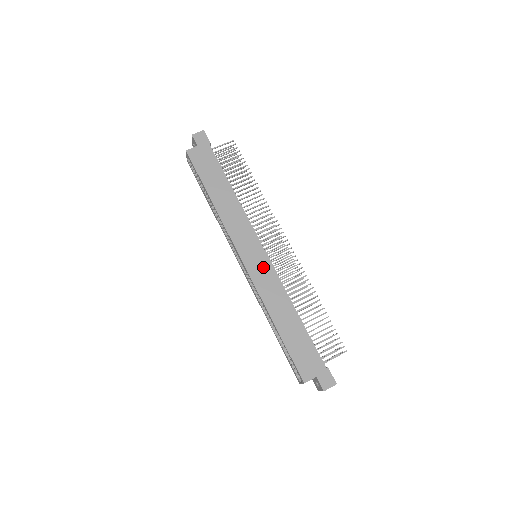
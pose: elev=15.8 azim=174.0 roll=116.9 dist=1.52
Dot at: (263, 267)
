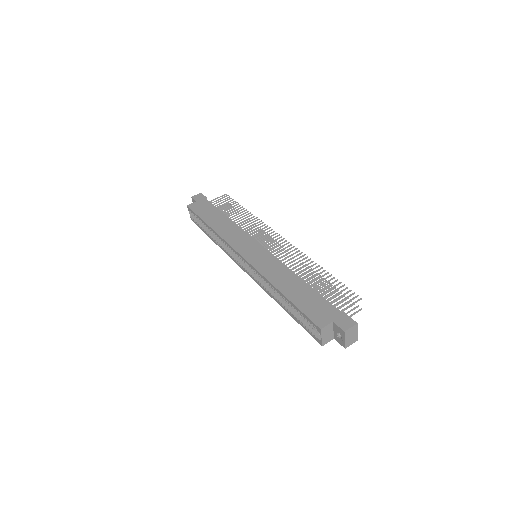
Dot at: (261, 255)
